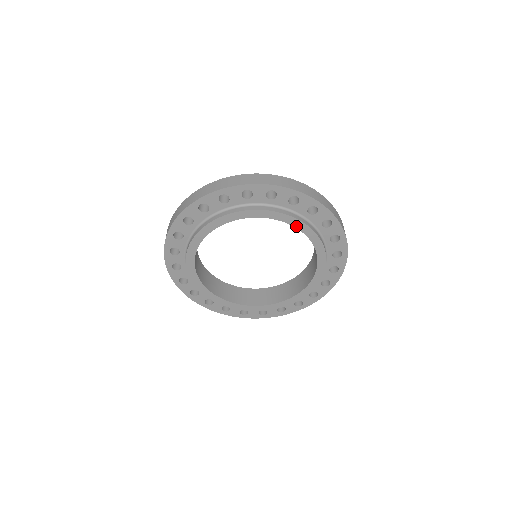
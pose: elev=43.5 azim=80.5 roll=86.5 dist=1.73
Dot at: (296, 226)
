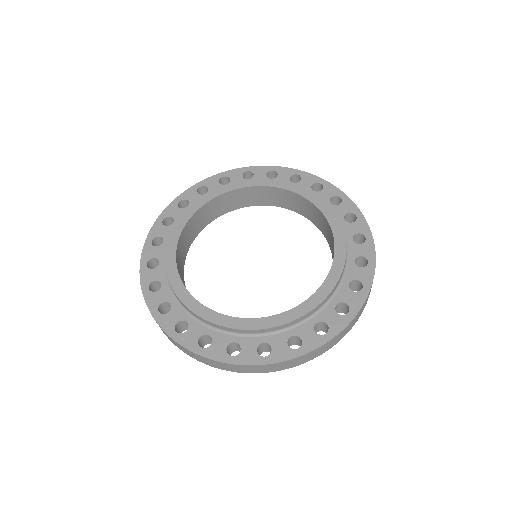
Dot at: (282, 187)
